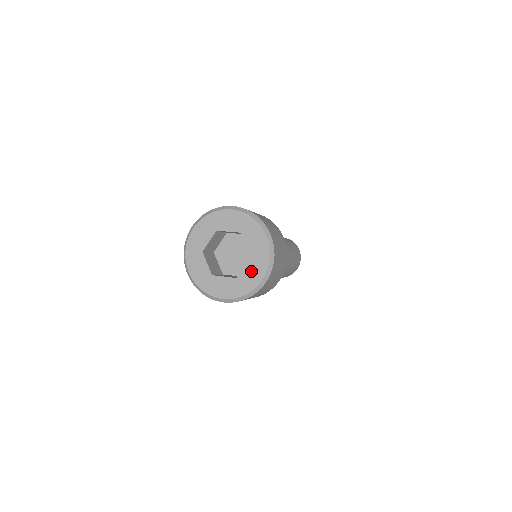
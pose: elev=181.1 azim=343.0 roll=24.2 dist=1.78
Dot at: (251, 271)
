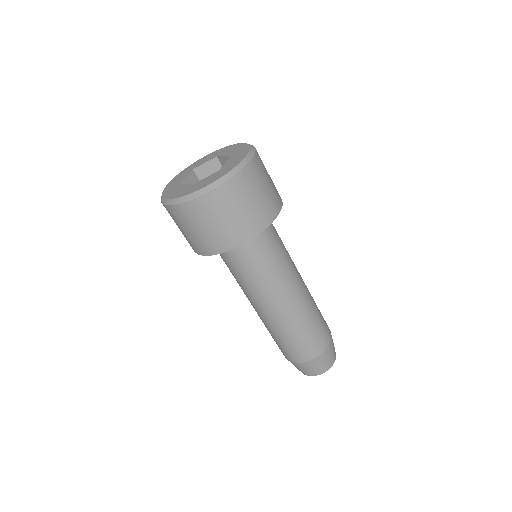
Dot at: (208, 179)
